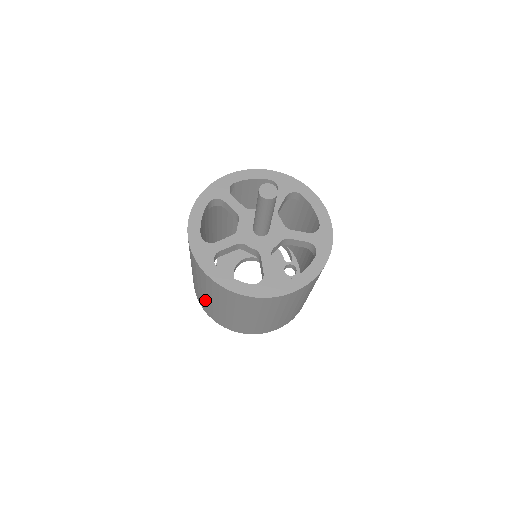
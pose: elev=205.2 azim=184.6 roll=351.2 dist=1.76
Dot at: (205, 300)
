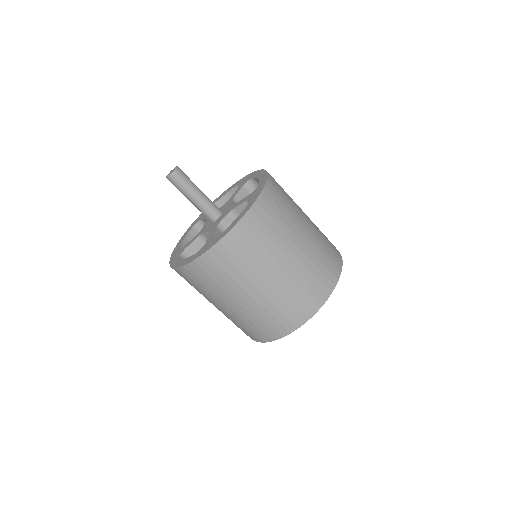
Dot at: occluded
